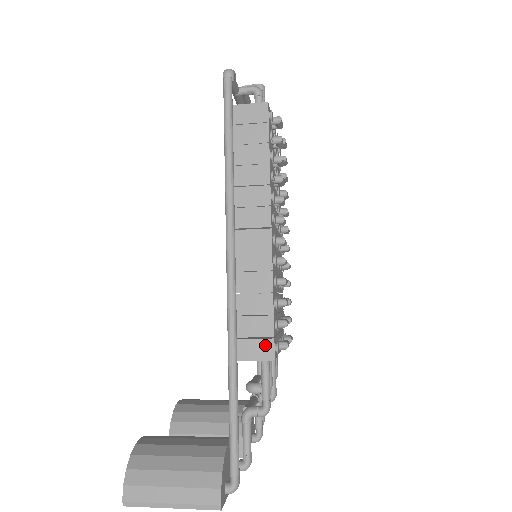
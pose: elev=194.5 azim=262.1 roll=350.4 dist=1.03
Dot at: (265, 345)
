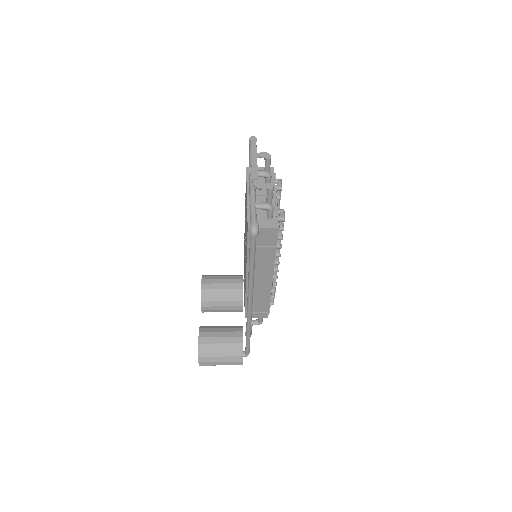
Dot at: (264, 314)
